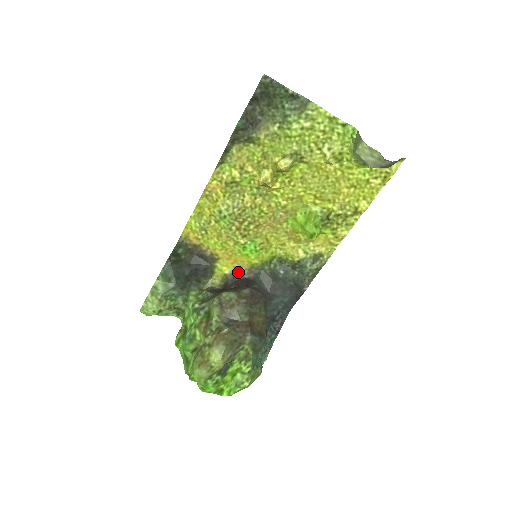
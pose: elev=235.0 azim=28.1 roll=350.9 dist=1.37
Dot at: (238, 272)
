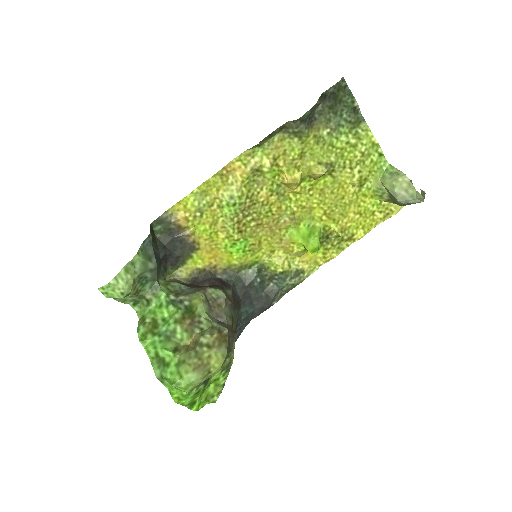
Dot at: (211, 269)
